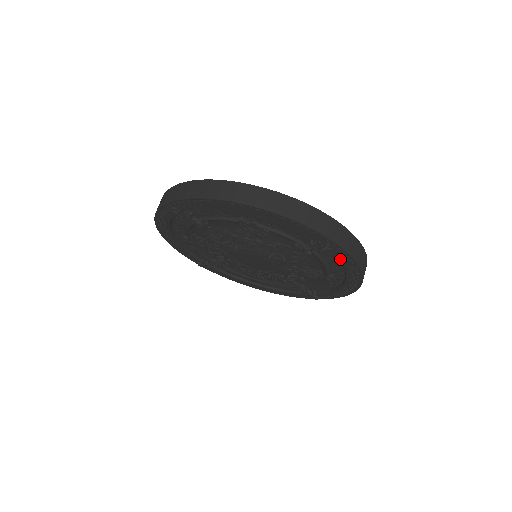
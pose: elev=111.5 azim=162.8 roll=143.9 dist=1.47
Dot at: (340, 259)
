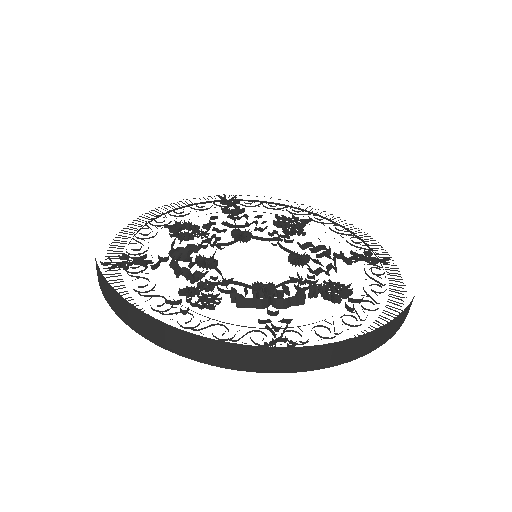
Dot at: occluded
